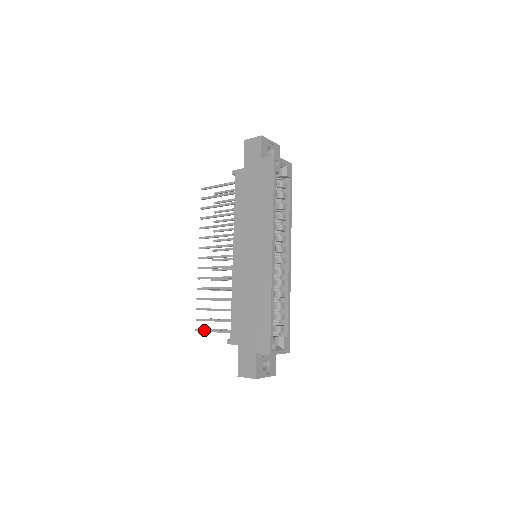
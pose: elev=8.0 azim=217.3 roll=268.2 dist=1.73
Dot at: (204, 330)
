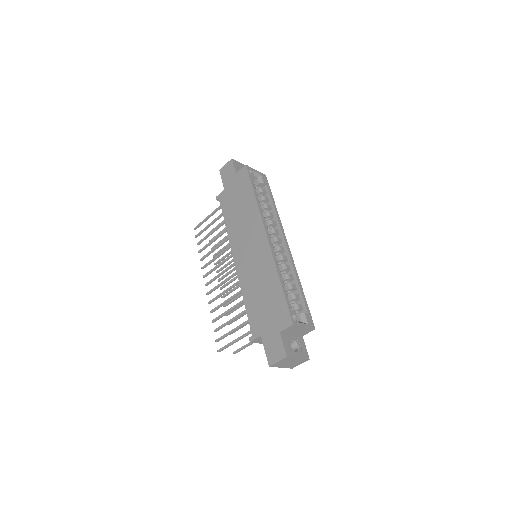
Dot at: (226, 346)
